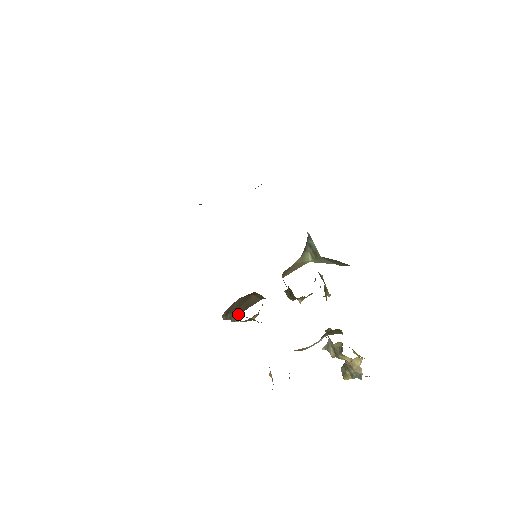
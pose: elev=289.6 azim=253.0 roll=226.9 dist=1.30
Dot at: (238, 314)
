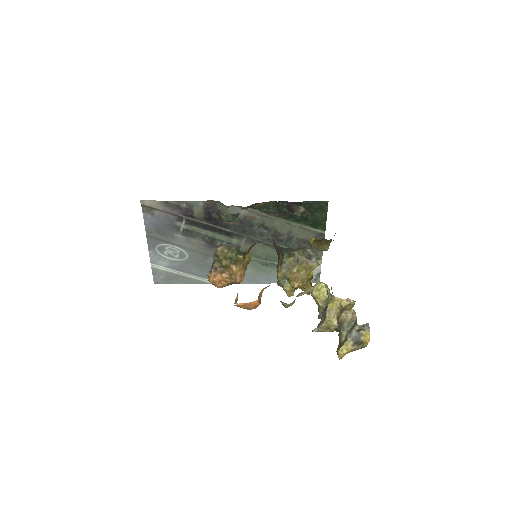
Dot at: occluded
